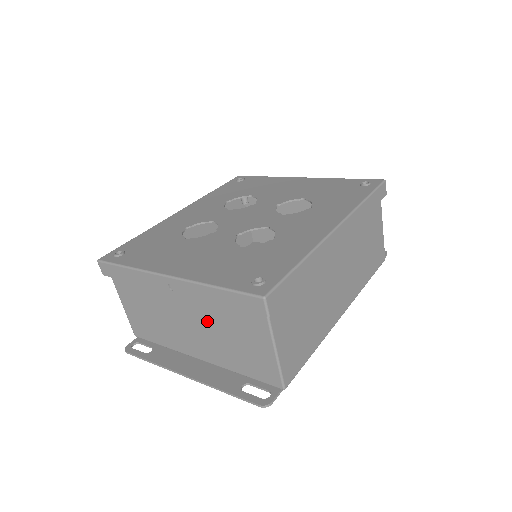
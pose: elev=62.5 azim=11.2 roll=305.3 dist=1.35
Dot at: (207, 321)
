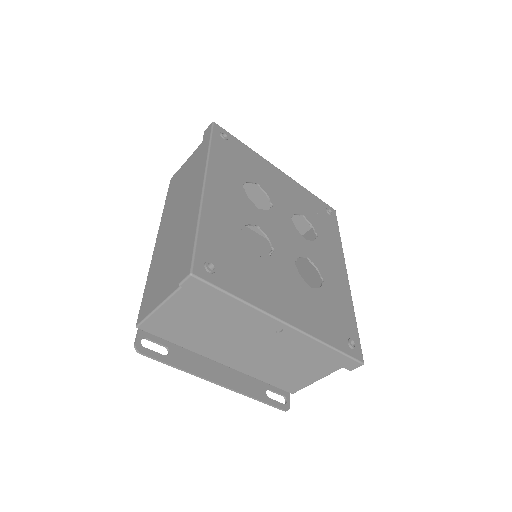
Dot at: (278, 352)
